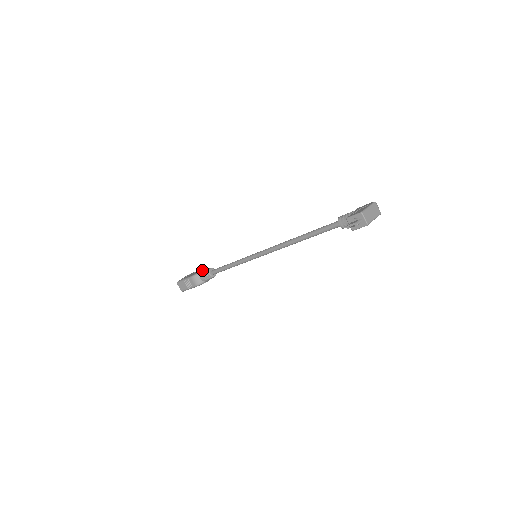
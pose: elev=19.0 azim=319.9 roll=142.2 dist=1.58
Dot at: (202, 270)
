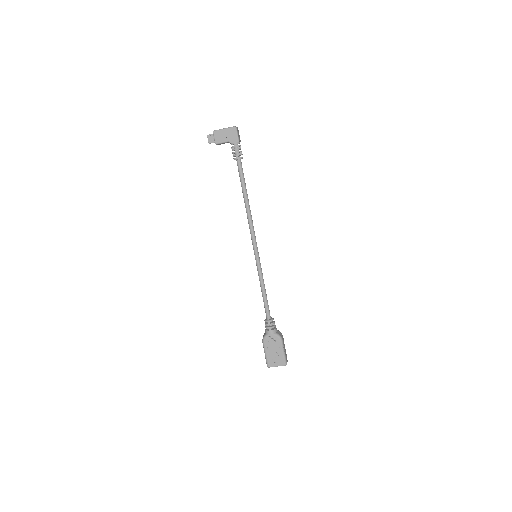
Dot at: occluded
